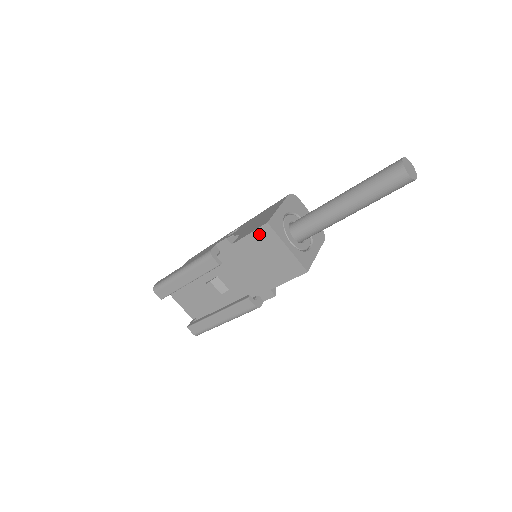
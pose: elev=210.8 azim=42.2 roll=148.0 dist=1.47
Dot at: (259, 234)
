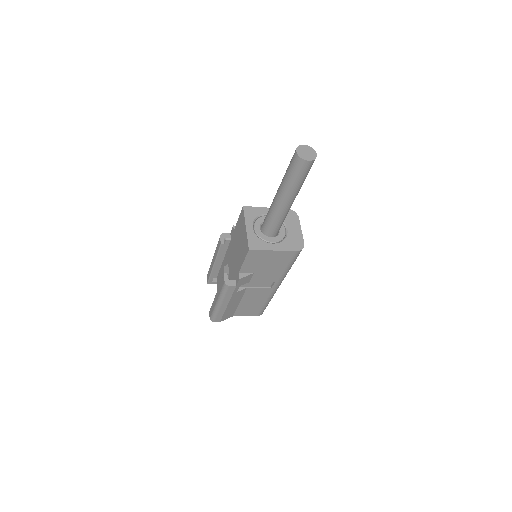
Dot at: (240, 218)
